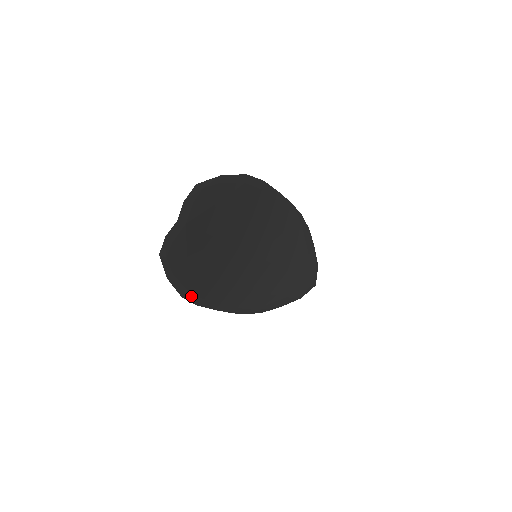
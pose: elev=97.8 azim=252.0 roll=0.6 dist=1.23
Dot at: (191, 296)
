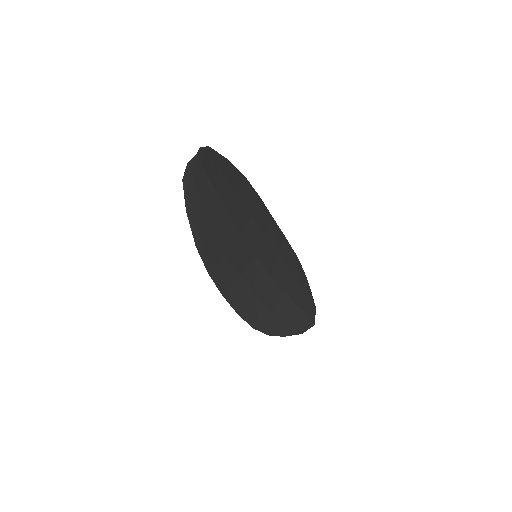
Dot at: (203, 253)
